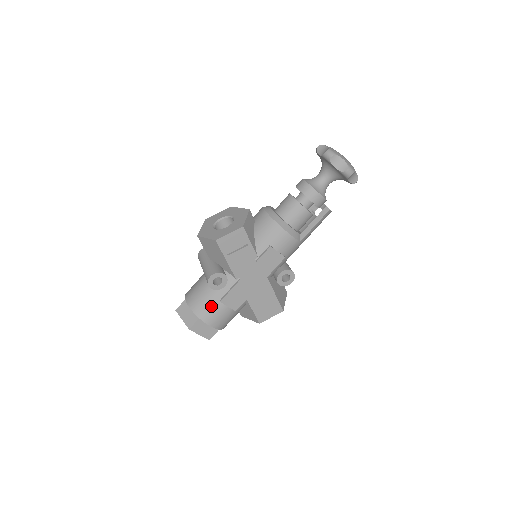
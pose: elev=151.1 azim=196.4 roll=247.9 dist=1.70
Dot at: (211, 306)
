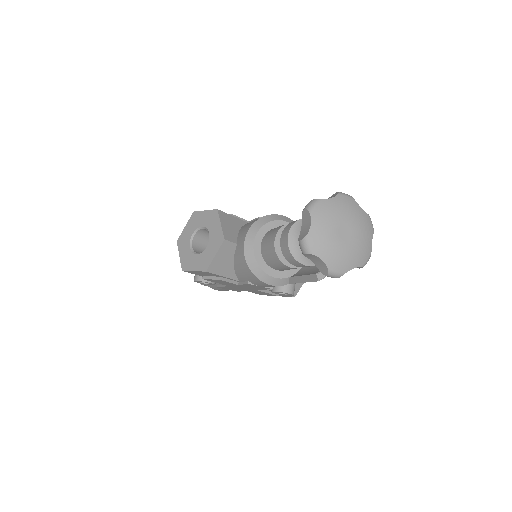
Dot at: occluded
